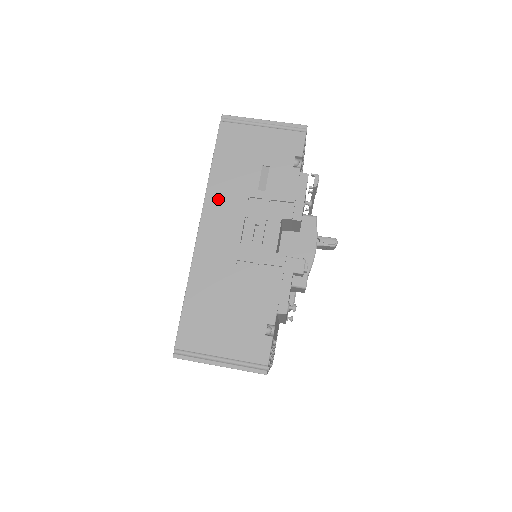
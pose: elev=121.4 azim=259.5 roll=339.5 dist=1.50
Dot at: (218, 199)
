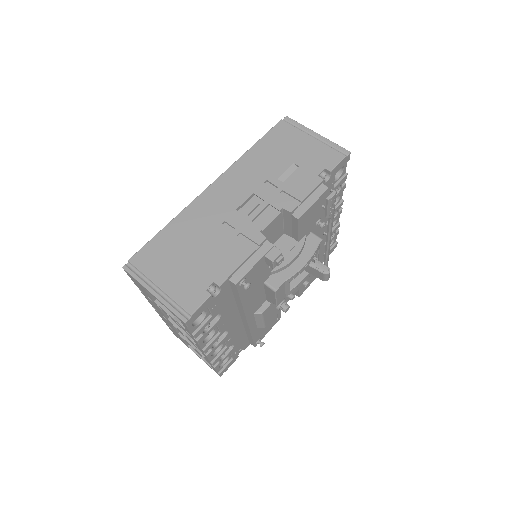
Dot at: (241, 171)
